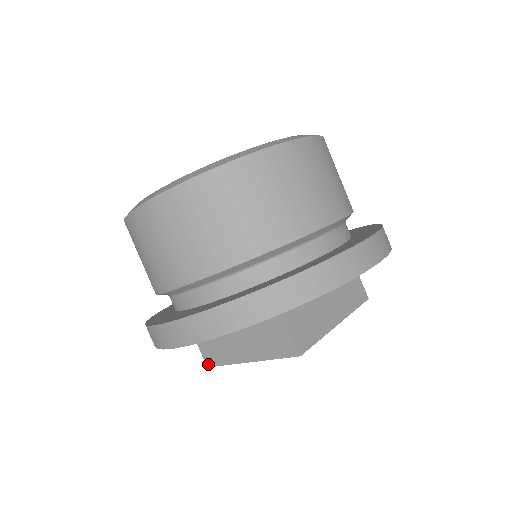
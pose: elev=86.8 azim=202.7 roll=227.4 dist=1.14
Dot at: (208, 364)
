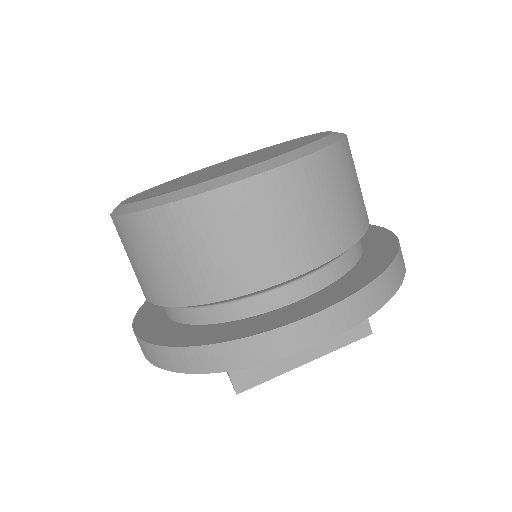
Dot at: occluded
